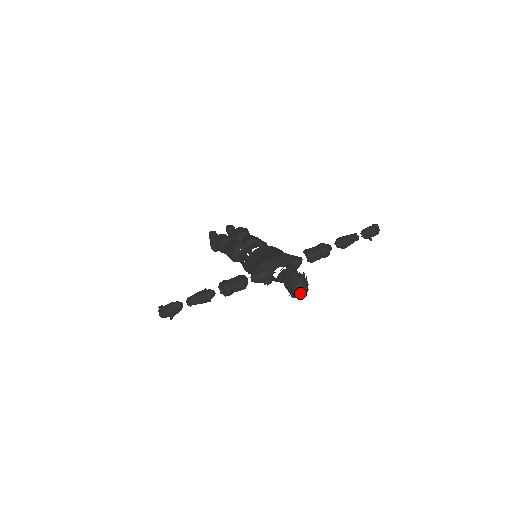
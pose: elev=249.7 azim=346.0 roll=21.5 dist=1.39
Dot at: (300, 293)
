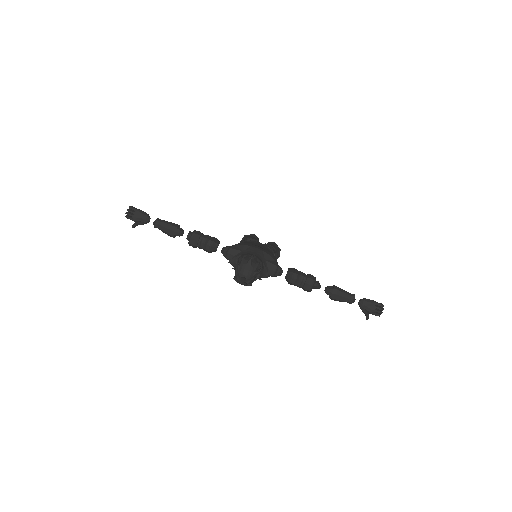
Dot at: (241, 276)
